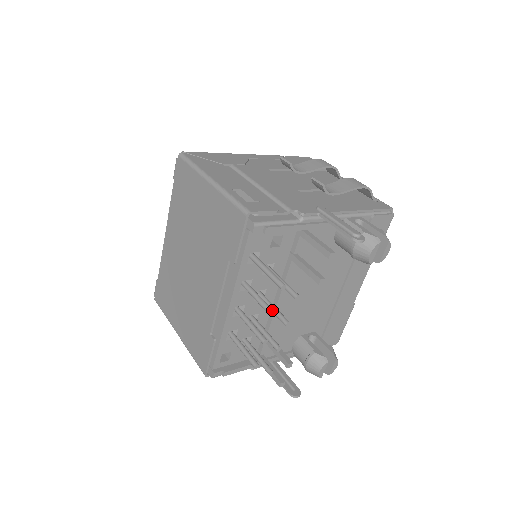
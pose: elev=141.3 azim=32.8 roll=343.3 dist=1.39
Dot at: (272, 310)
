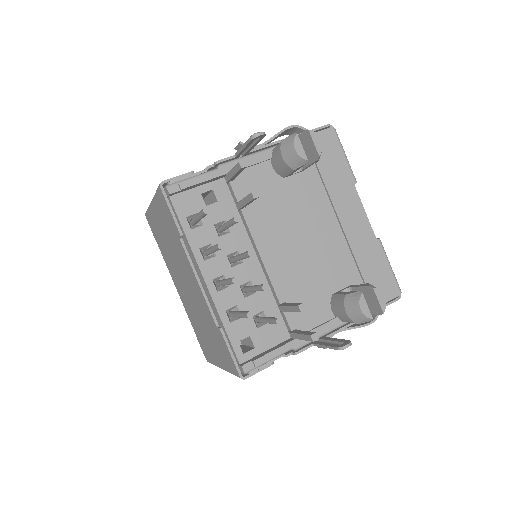
Dot at: (218, 243)
